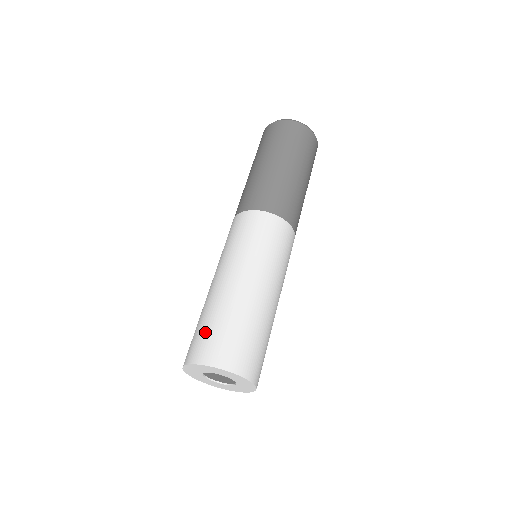
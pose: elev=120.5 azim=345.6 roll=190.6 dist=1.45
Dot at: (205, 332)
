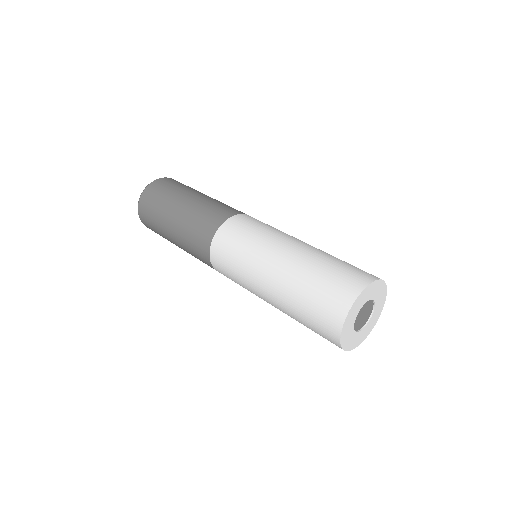
Dot at: (312, 316)
